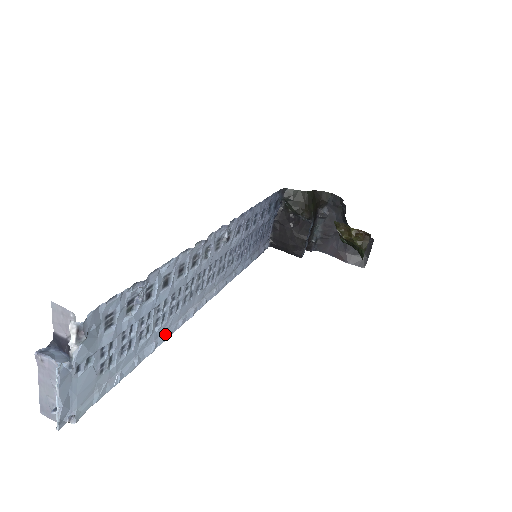
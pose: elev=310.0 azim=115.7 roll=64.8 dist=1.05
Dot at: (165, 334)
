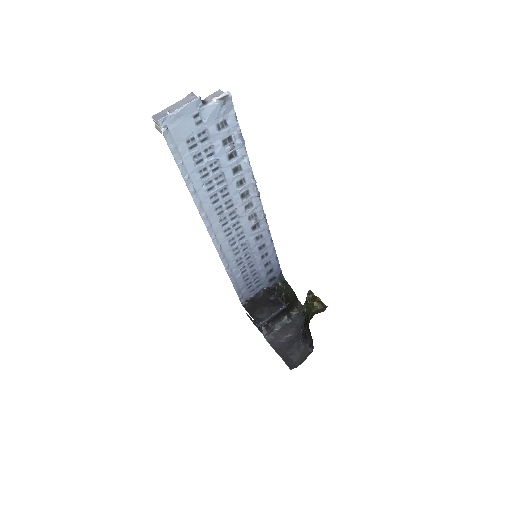
Dot at: (199, 200)
